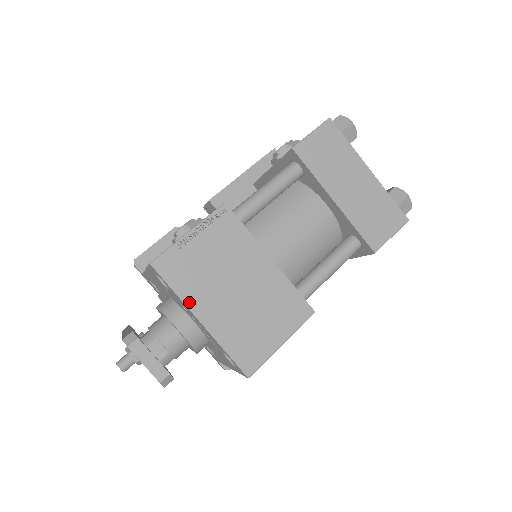
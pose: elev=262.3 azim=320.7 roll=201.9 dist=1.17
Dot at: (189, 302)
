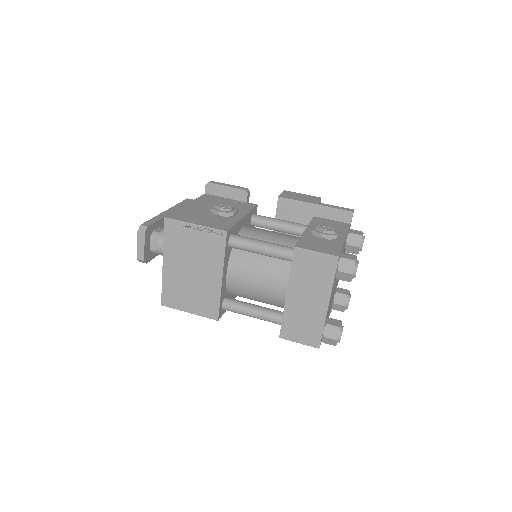
Dot at: (166, 251)
